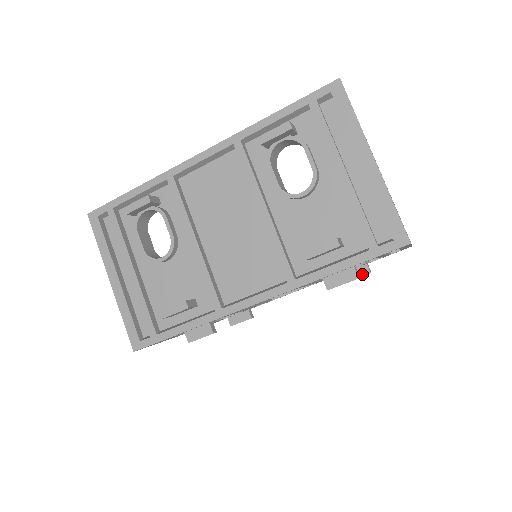
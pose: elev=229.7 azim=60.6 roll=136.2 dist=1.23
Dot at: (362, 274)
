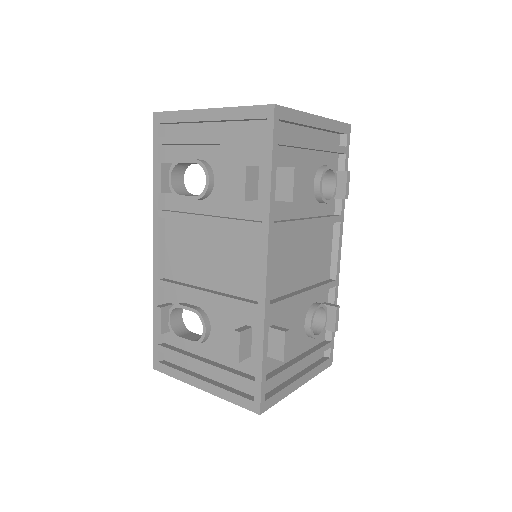
Dot at: (344, 180)
